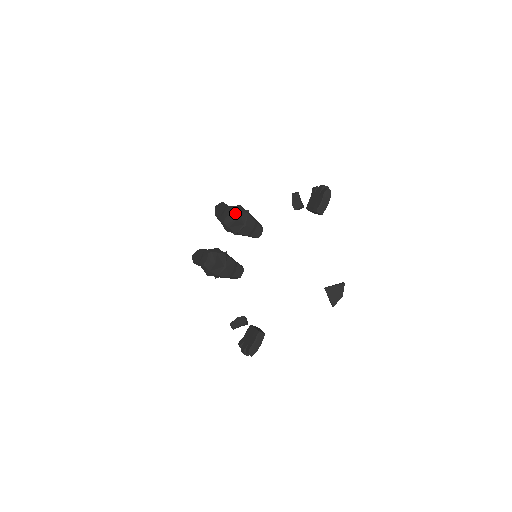
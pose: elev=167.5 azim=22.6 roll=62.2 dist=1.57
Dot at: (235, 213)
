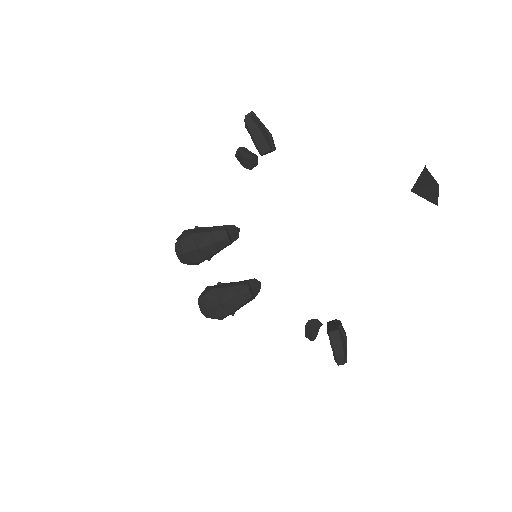
Dot at: (179, 247)
